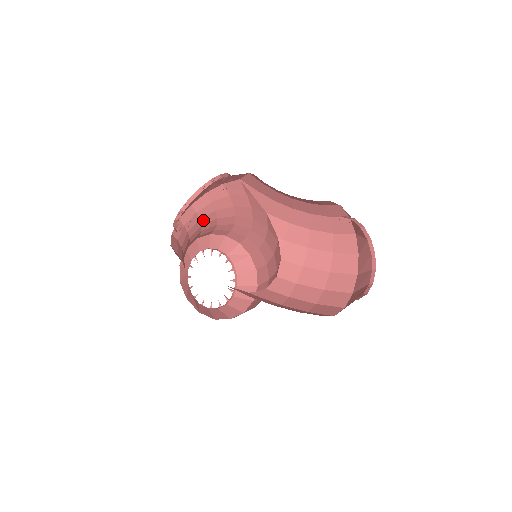
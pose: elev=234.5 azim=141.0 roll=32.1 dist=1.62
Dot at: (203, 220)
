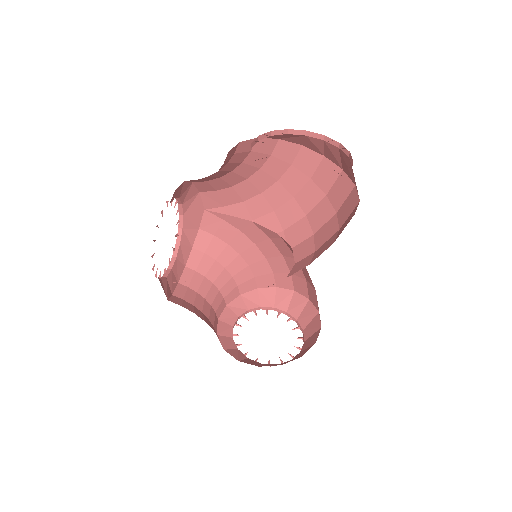
Dot at: (210, 276)
